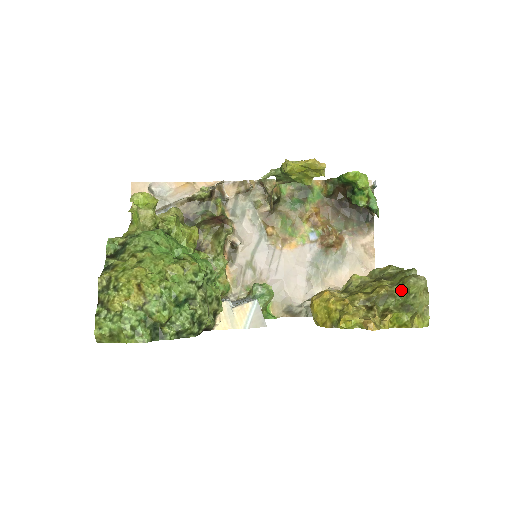
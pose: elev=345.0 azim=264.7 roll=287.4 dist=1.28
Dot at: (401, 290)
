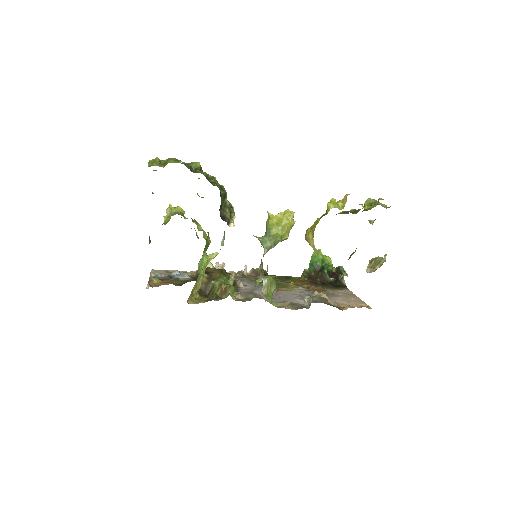
Dot at: (365, 209)
